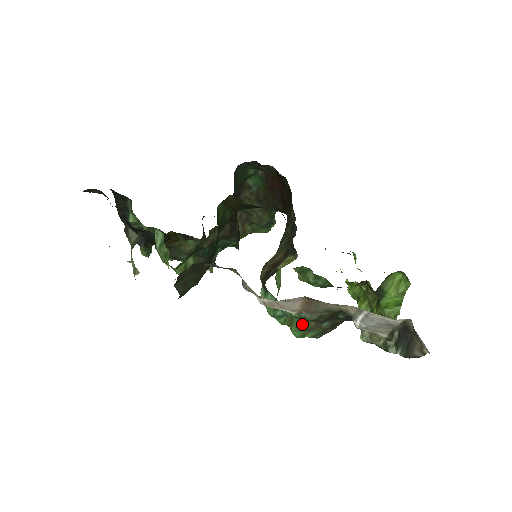
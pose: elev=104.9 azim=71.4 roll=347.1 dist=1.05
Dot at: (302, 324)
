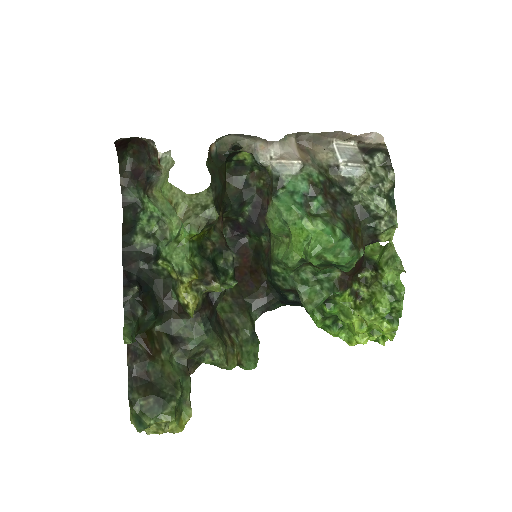
Dot at: (323, 217)
